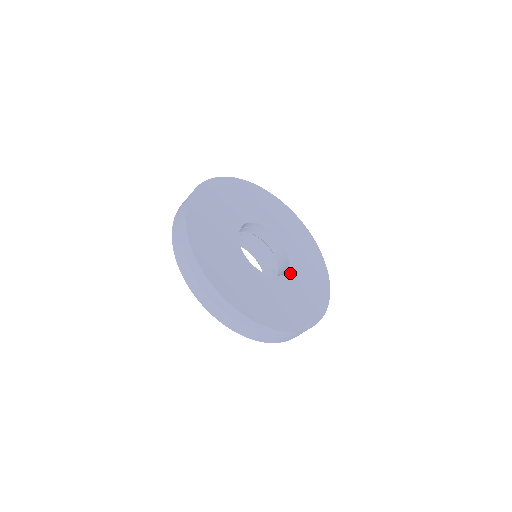
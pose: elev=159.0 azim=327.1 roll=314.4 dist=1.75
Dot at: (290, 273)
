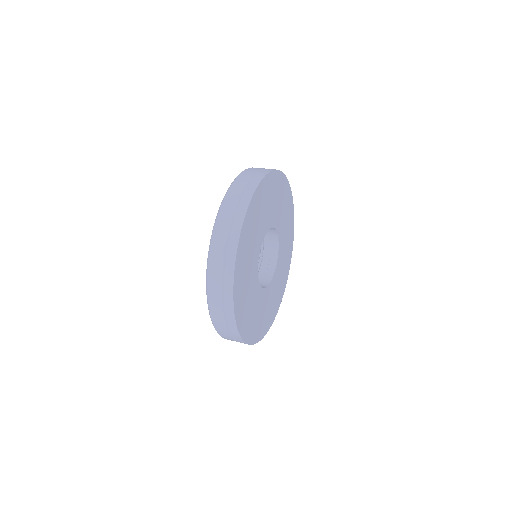
Dot at: (279, 259)
